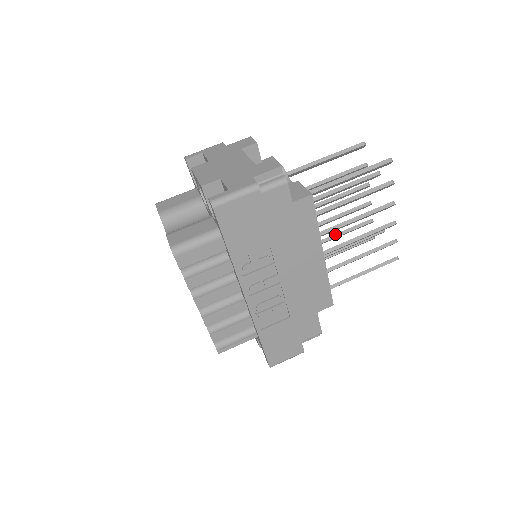
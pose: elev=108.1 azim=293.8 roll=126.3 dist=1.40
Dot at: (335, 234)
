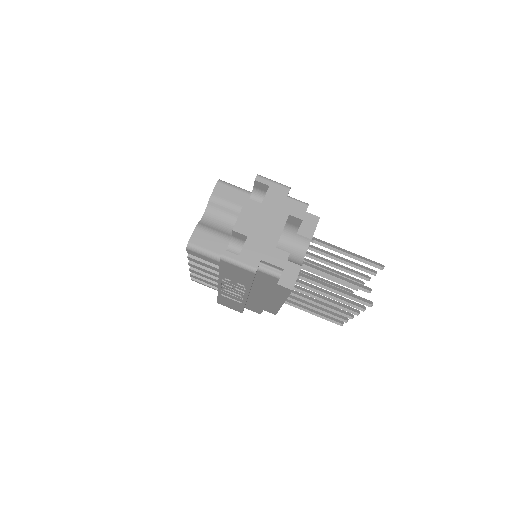
Dot at: (326, 276)
